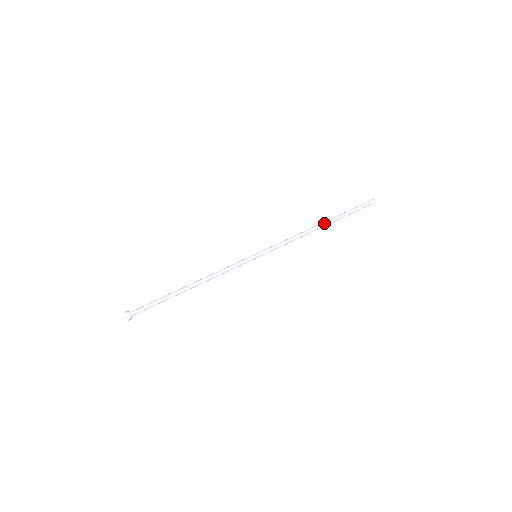
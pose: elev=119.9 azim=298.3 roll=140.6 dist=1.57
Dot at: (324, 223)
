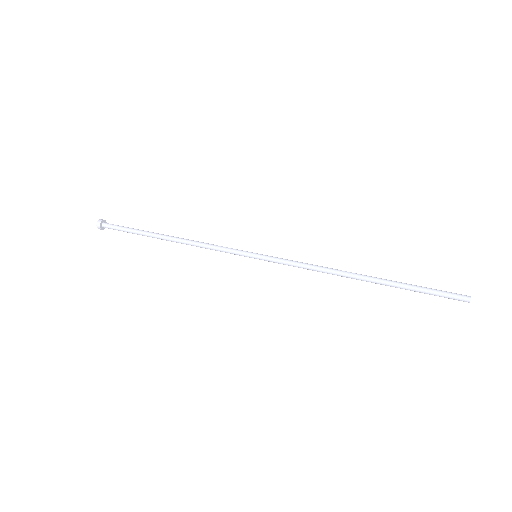
Dot at: (367, 276)
